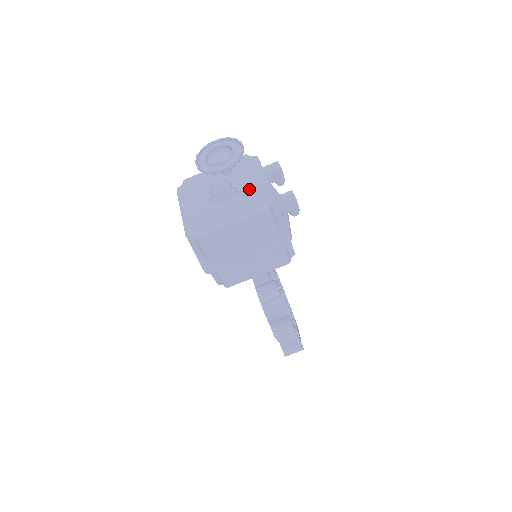
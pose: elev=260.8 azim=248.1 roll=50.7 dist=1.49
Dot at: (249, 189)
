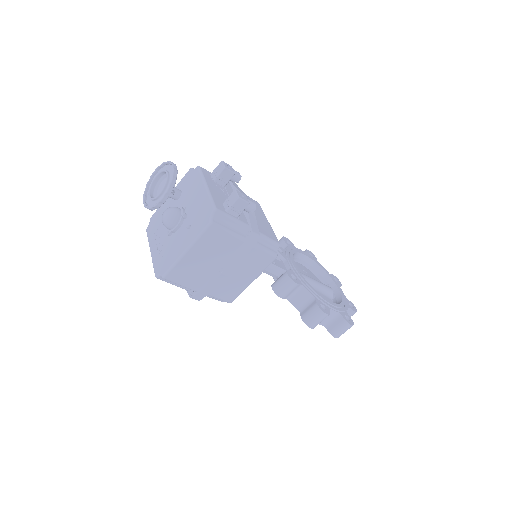
Dot at: (195, 207)
